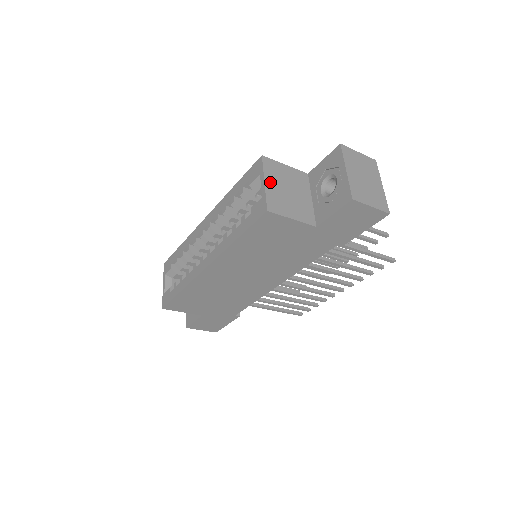
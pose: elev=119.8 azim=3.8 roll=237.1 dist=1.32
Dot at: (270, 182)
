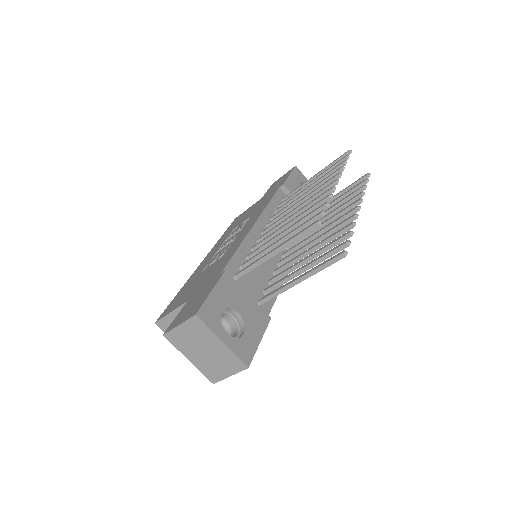
Dot at: occluded
